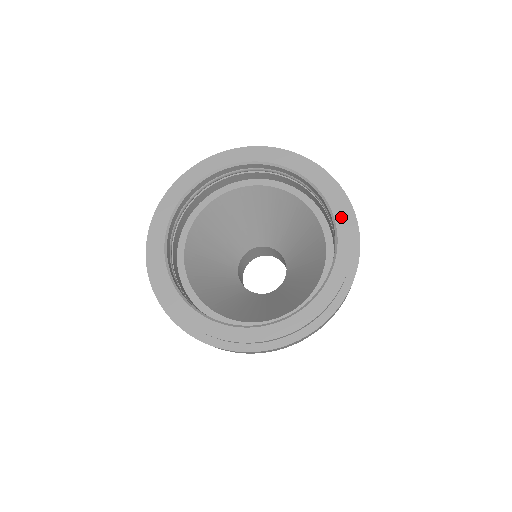
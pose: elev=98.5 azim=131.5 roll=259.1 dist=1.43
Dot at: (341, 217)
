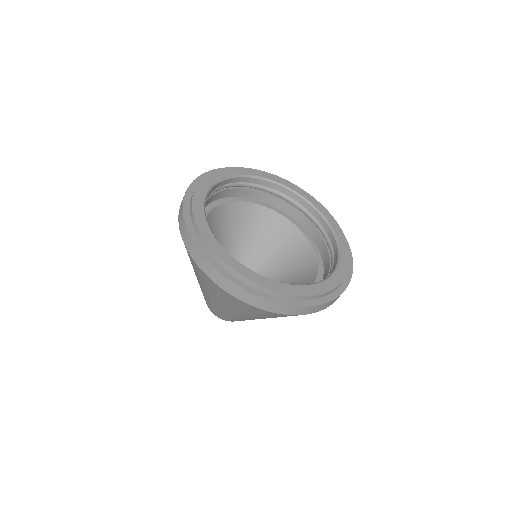
Dot at: (316, 203)
